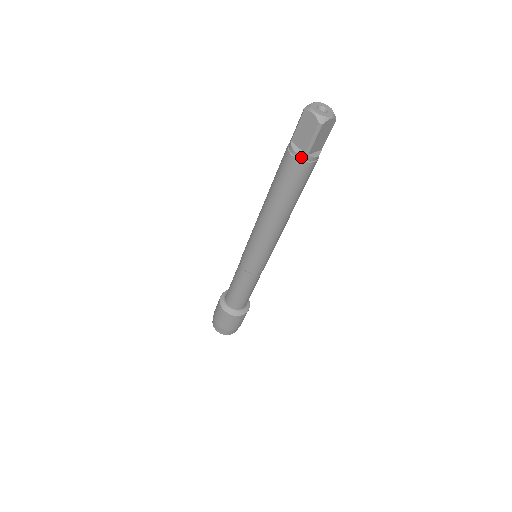
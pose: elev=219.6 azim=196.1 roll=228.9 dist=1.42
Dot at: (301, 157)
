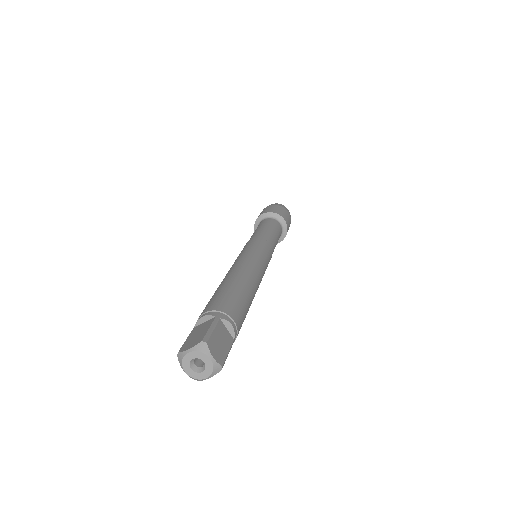
Dot at: occluded
